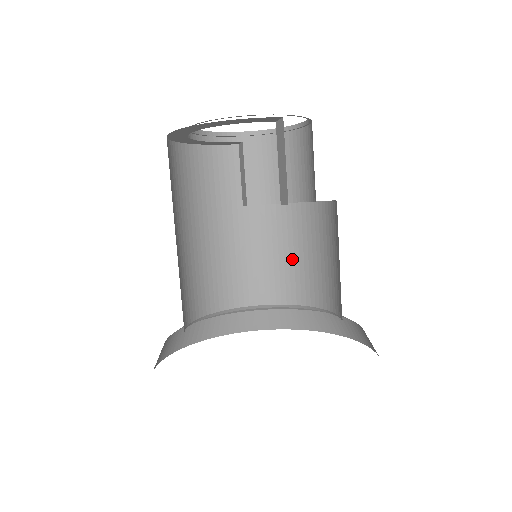
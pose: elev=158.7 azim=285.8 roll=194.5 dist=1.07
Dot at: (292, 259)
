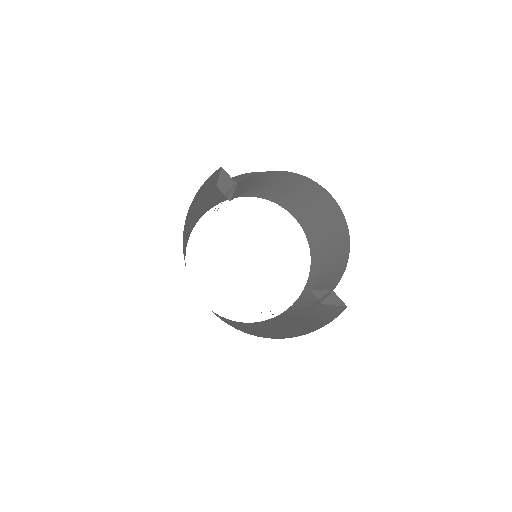
Dot at: occluded
